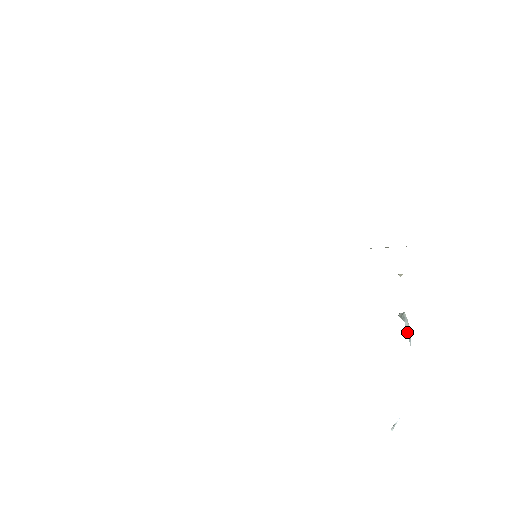
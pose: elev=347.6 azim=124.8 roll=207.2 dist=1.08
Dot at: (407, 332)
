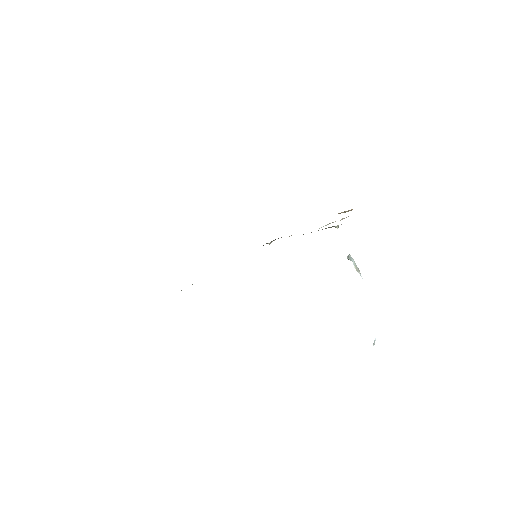
Dot at: (356, 267)
